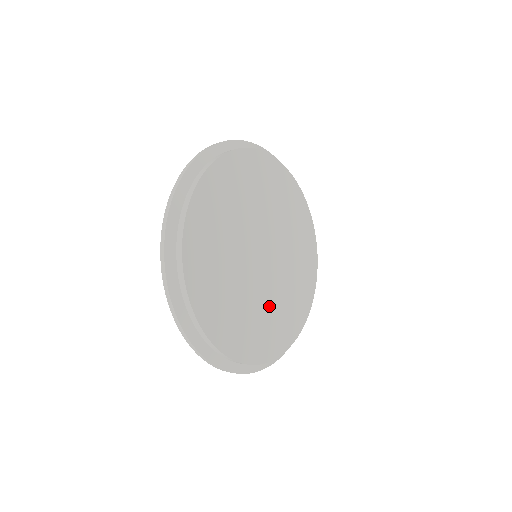
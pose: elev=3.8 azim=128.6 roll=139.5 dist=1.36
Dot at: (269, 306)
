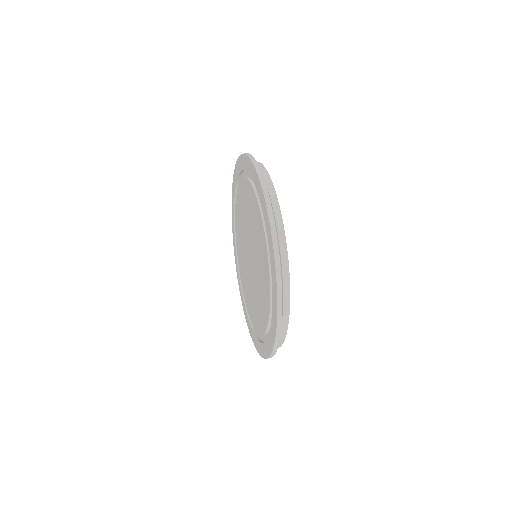
Dot at: occluded
